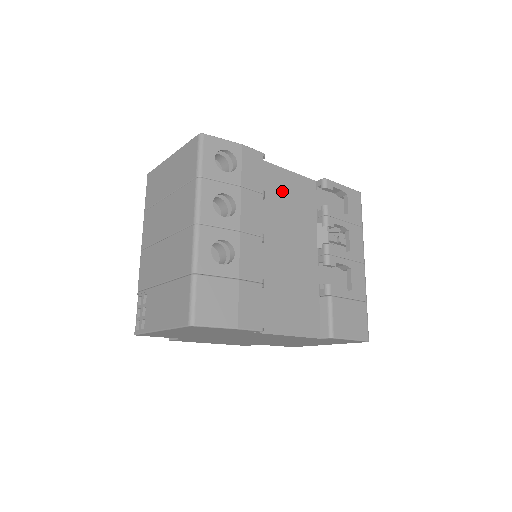
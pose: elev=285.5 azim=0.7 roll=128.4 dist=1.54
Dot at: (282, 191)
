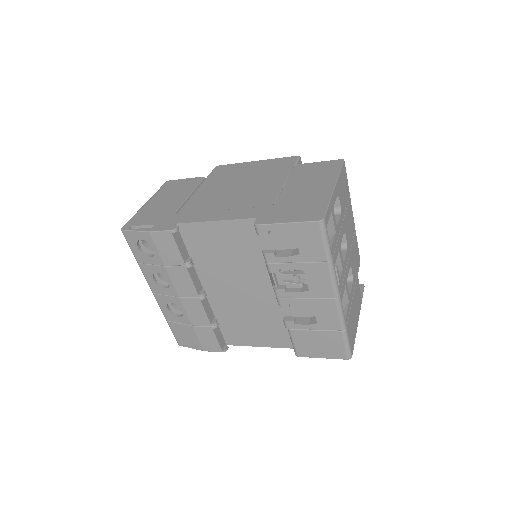
Dot at: (216, 244)
